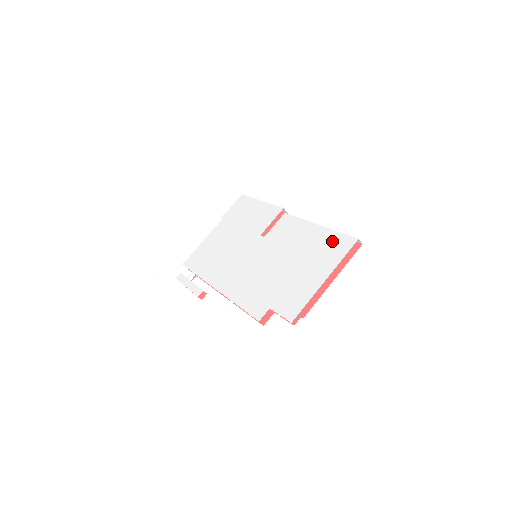
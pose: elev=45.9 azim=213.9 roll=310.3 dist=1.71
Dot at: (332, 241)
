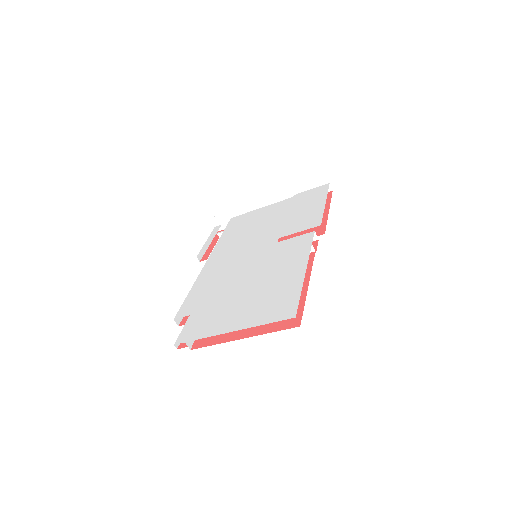
Dot at: (285, 297)
